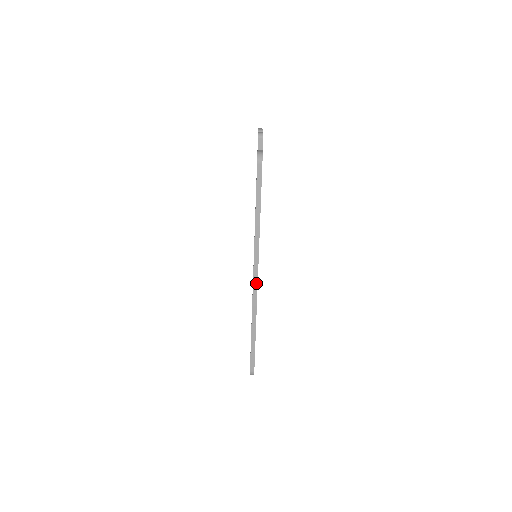
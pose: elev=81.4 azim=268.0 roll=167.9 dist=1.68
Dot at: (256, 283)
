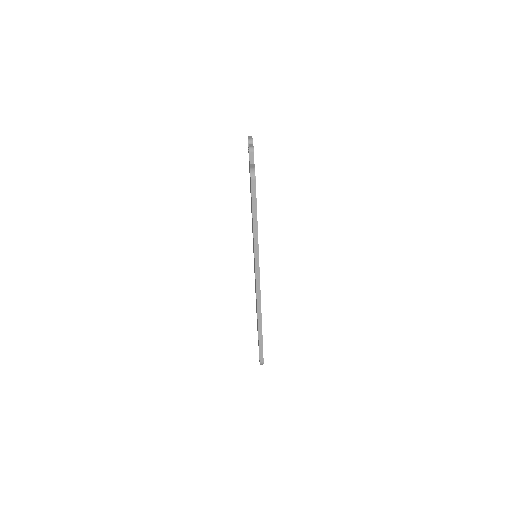
Dot at: (259, 286)
